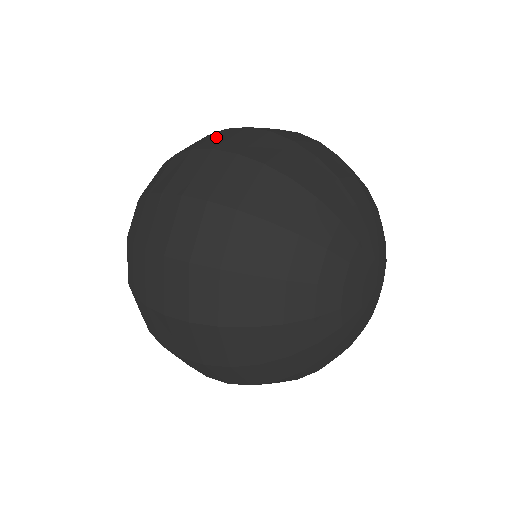
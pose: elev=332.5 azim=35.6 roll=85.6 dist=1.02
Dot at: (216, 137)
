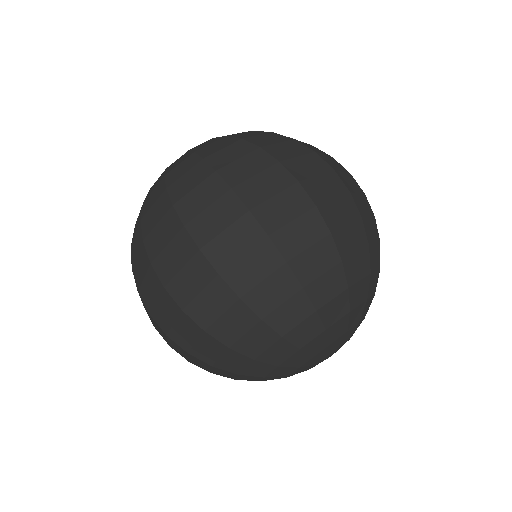
Dot at: (263, 178)
